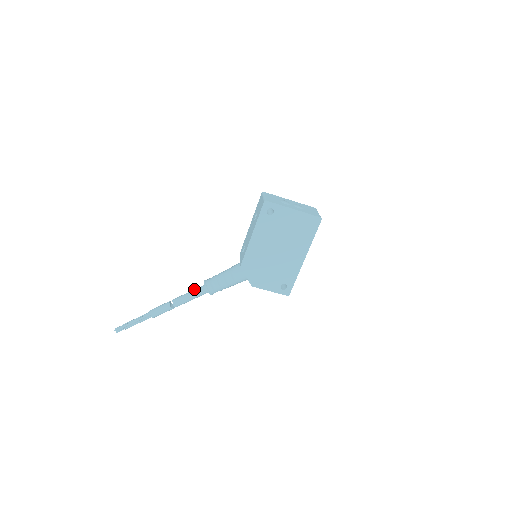
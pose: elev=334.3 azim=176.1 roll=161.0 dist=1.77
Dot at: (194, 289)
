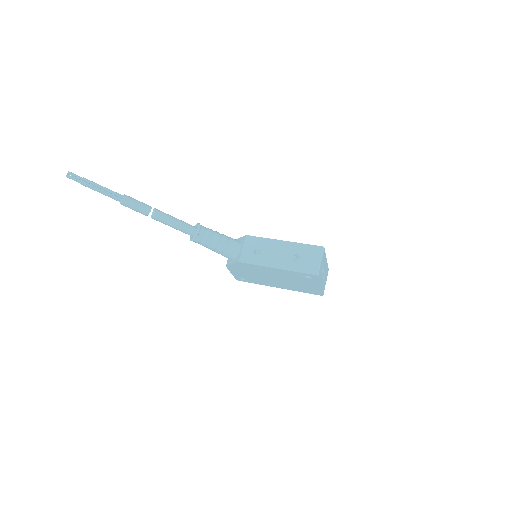
Dot at: (183, 223)
